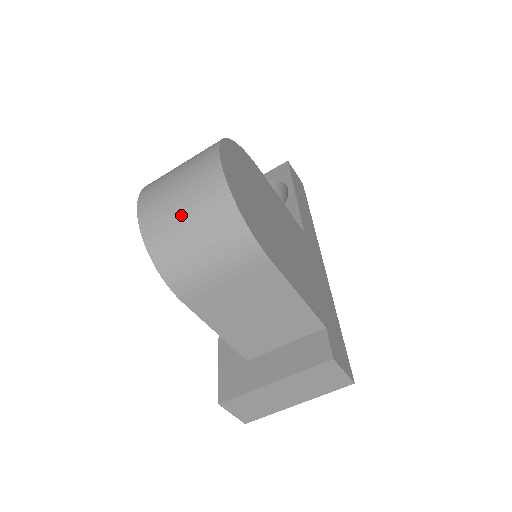
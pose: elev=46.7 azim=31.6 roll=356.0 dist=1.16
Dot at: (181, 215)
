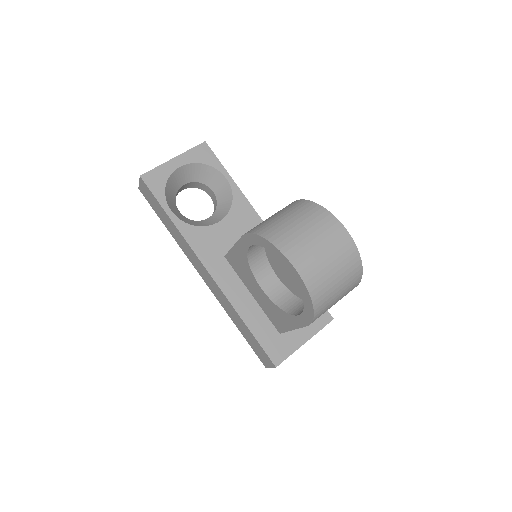
Dot at: (336, 281)
